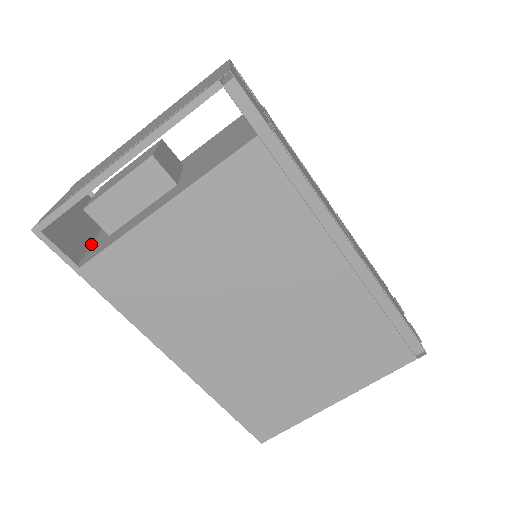
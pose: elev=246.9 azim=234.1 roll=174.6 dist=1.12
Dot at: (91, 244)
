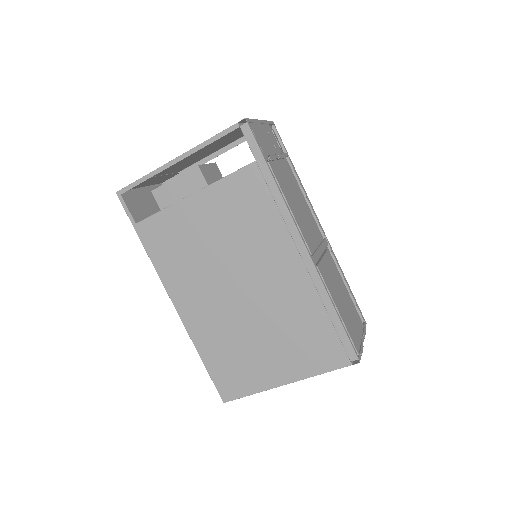
Dot at: occluded
